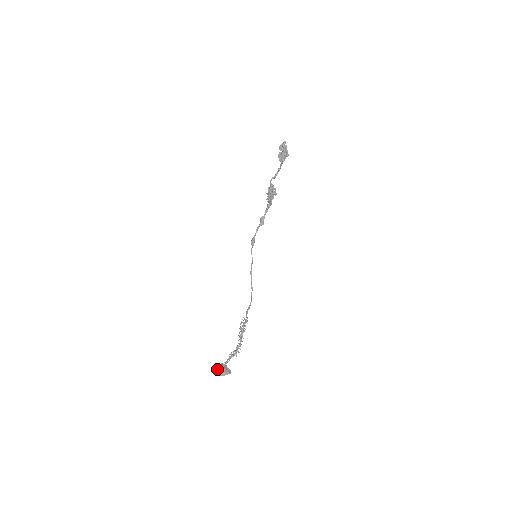
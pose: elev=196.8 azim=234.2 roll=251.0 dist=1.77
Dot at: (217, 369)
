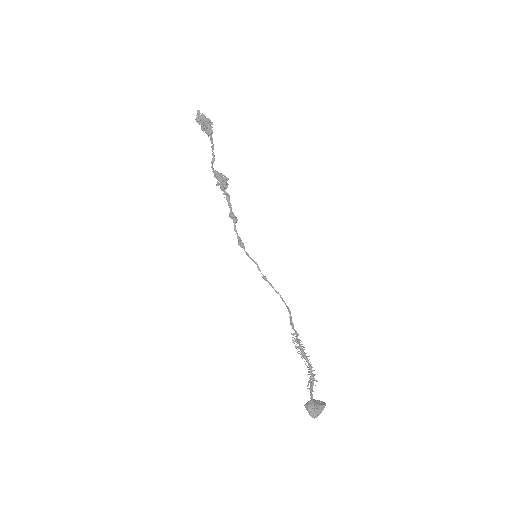
Dot at: (309, 411)
